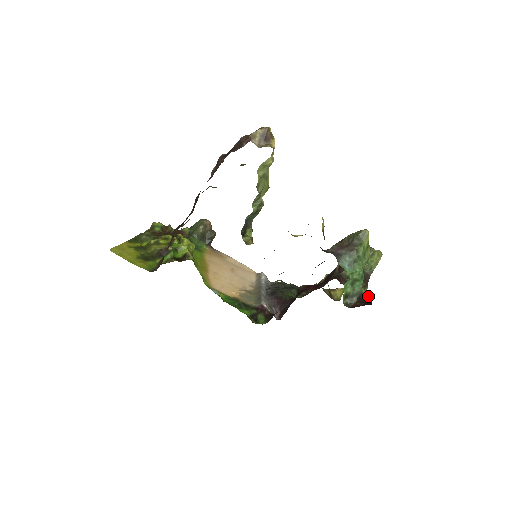
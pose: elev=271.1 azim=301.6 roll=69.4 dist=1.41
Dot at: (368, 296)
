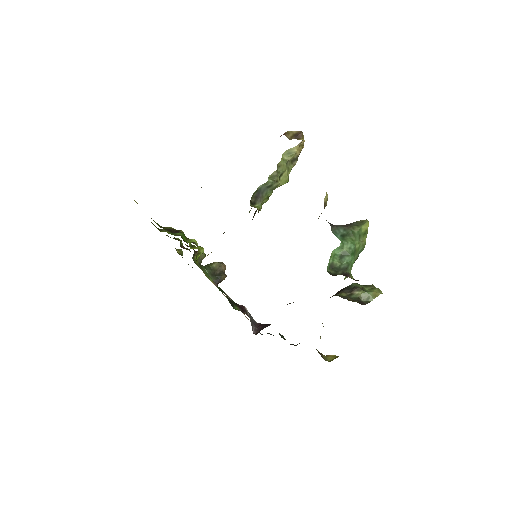
Dot at: (356, 280)
